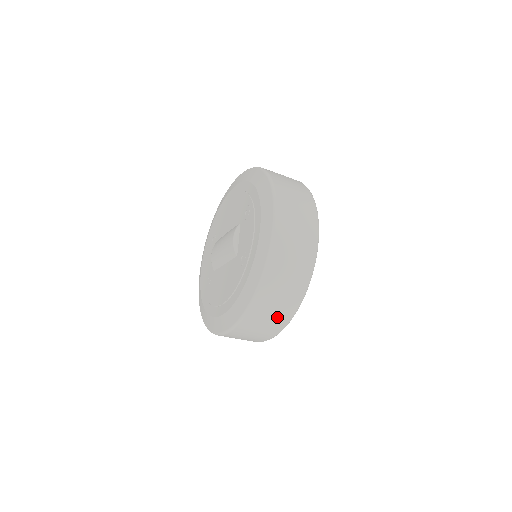
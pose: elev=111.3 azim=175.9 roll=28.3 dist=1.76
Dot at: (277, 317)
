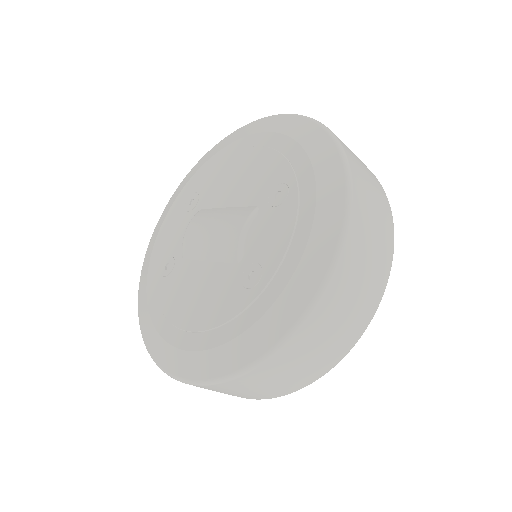
Dot at: (277, 387)
